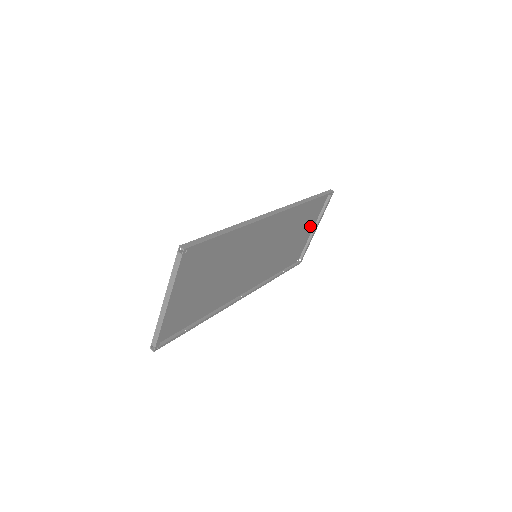
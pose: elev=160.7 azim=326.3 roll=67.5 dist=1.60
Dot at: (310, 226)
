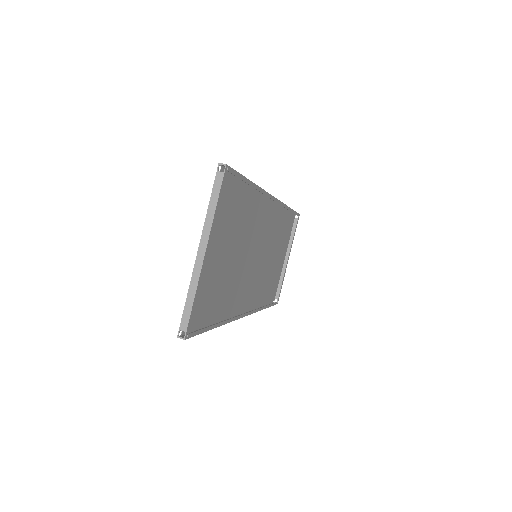
Dot at: (283, 254)
